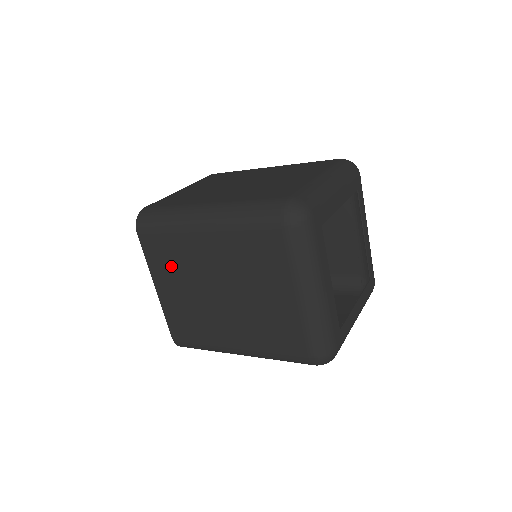
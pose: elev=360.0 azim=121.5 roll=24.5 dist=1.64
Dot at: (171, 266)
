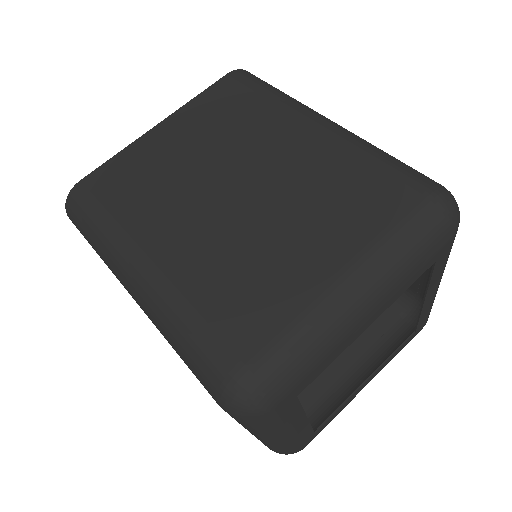
Dot at: occluded
